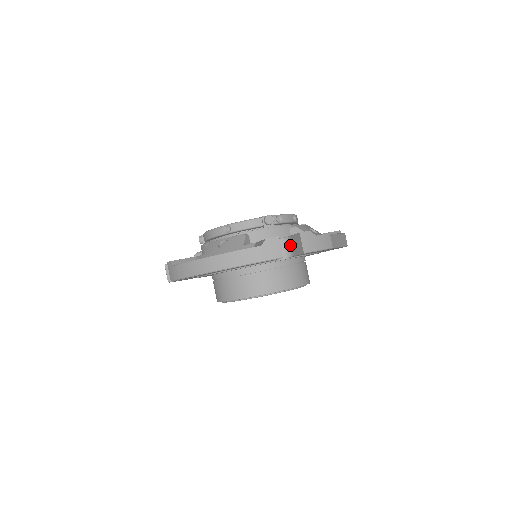
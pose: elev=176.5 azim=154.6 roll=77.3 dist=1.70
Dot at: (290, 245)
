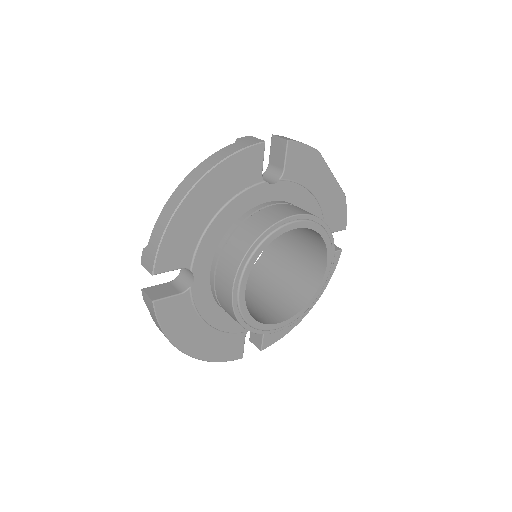
Dot at: (274, 169)
